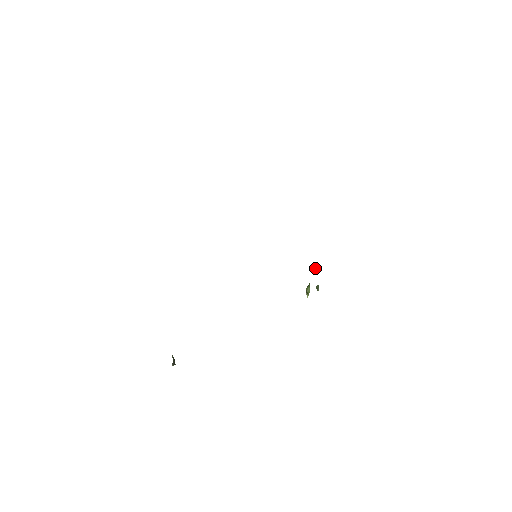
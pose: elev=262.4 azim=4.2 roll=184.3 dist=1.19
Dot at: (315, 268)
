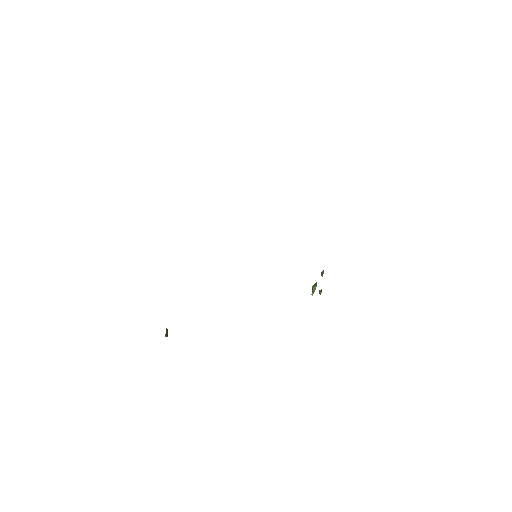
Dot at: (323, 270)
